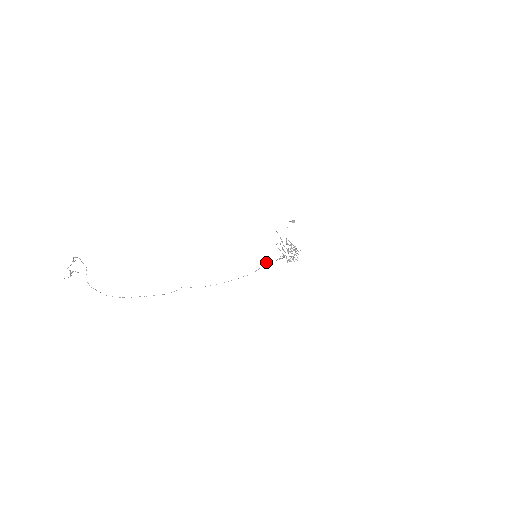
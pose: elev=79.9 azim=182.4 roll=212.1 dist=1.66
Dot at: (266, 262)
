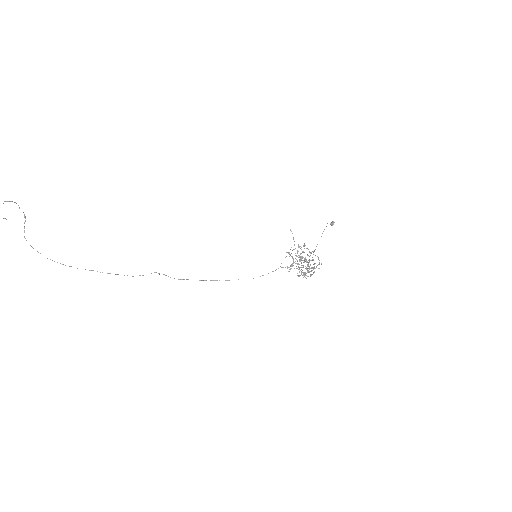
Dot at: (278, 268)
